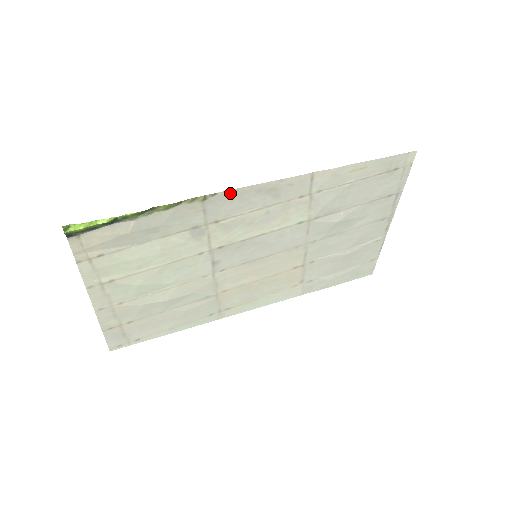
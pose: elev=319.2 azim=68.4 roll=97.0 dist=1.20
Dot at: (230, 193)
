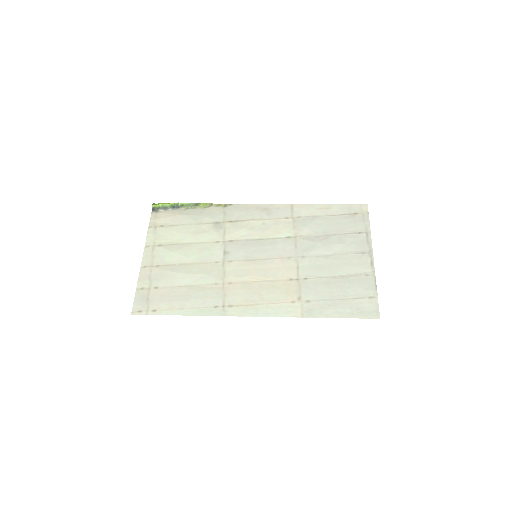
Dot at: (240, 206)
